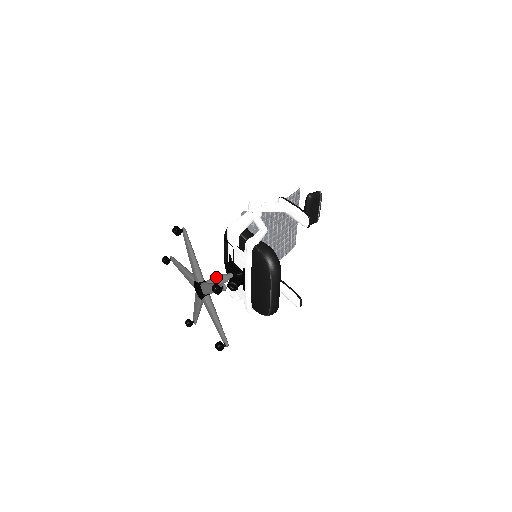
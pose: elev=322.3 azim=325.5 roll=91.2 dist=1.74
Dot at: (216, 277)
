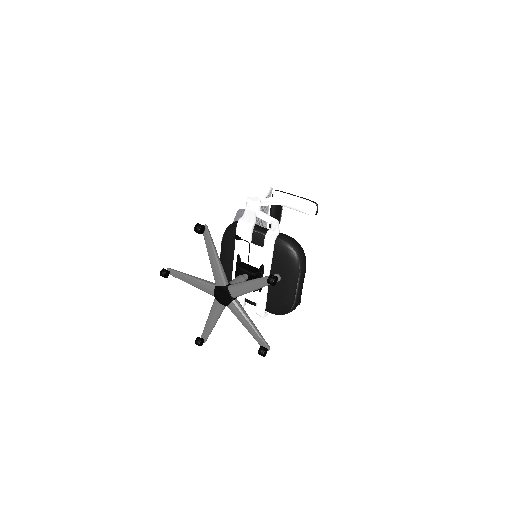
Dot at: (234, 279)
